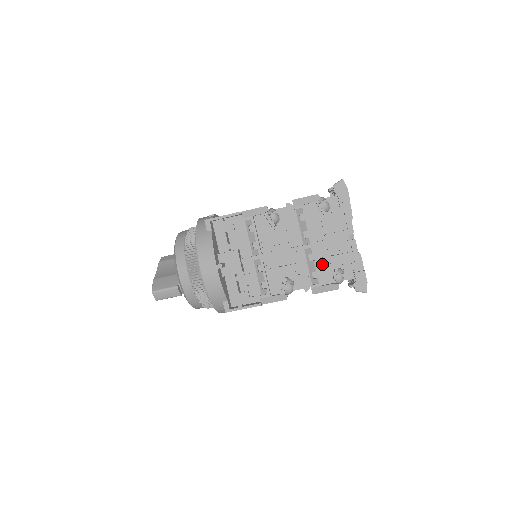
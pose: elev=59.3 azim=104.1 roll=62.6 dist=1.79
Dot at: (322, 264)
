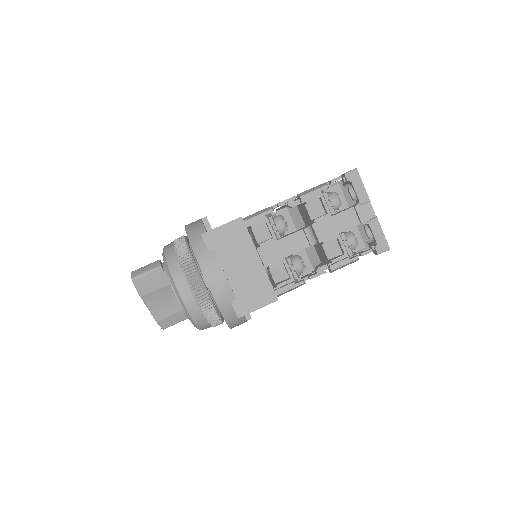
Dot at: occluded
